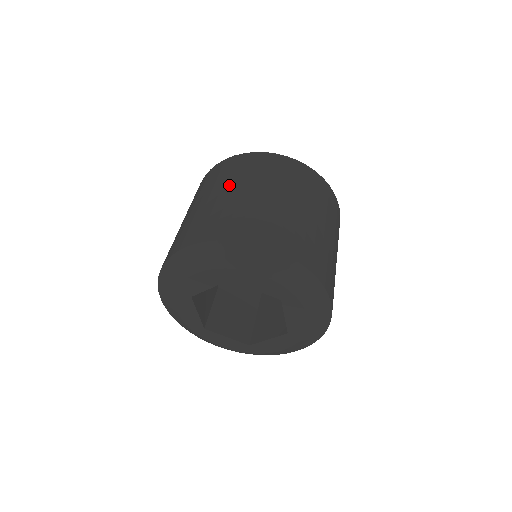
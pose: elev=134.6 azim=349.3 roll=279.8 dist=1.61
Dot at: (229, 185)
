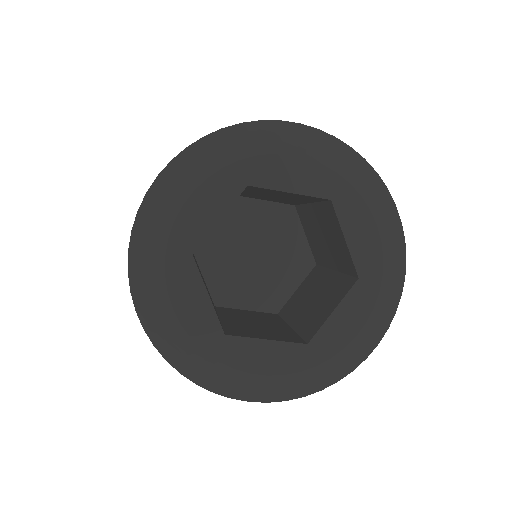
Dot at: occluded
